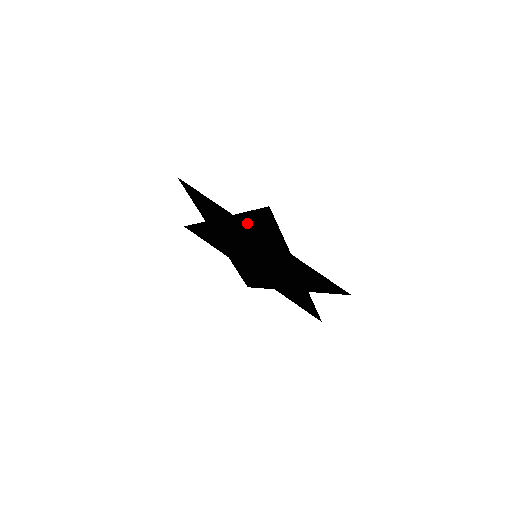
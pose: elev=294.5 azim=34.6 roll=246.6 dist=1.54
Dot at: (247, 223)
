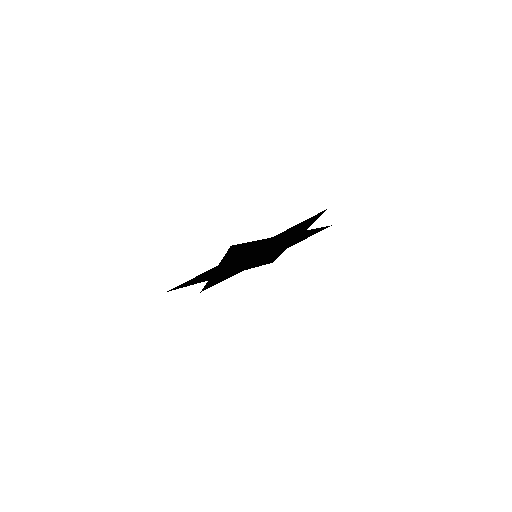
Dot at: (282, 234)
